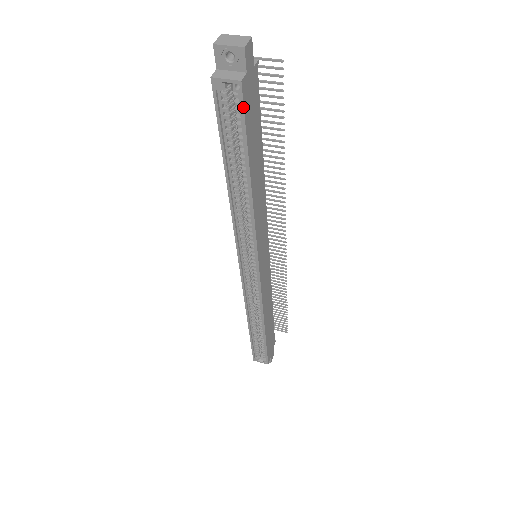
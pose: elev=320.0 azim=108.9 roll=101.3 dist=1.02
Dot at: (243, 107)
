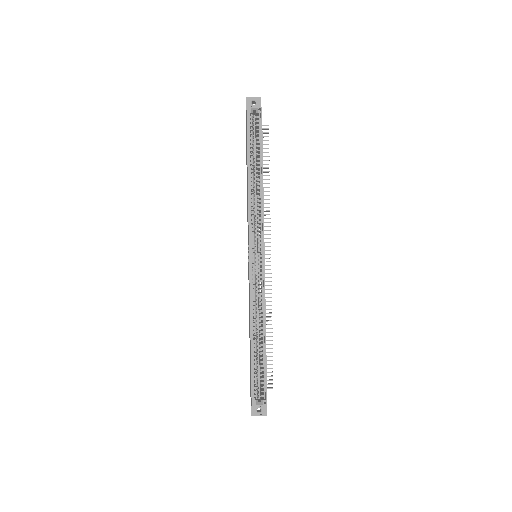
Dot at: occluded
